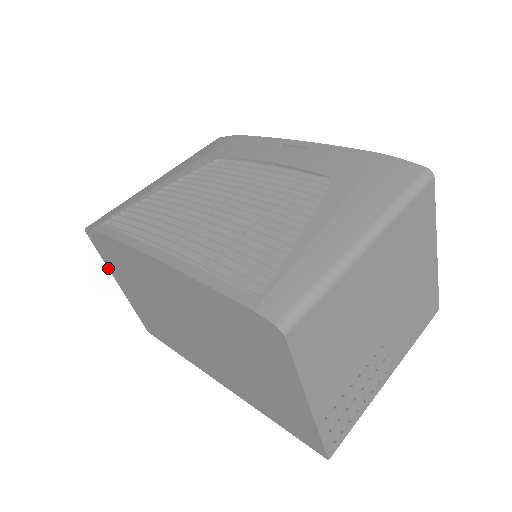
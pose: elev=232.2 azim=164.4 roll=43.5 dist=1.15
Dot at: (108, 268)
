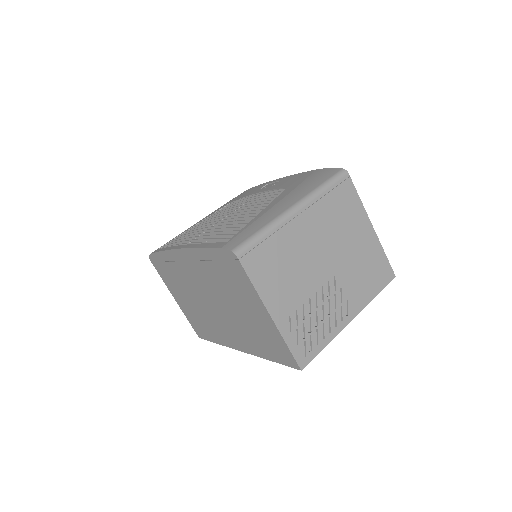
Dot at: (166, 285)
